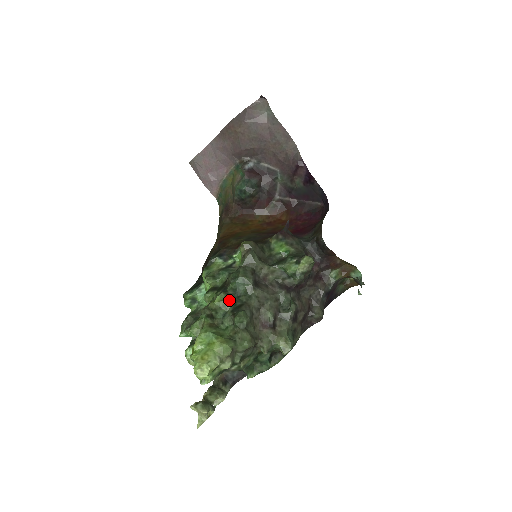
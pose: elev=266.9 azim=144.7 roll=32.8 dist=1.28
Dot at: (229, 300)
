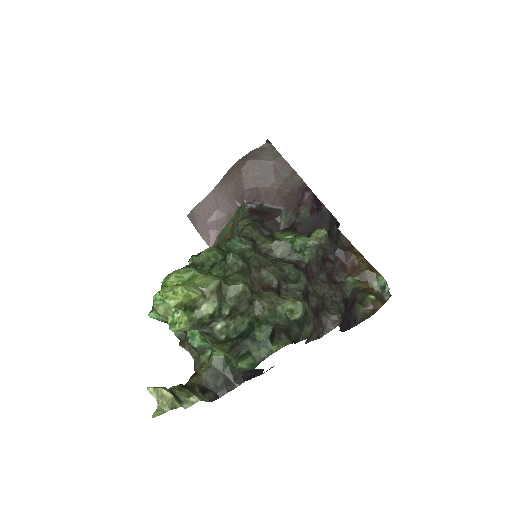
Dot at: (221, 253)
